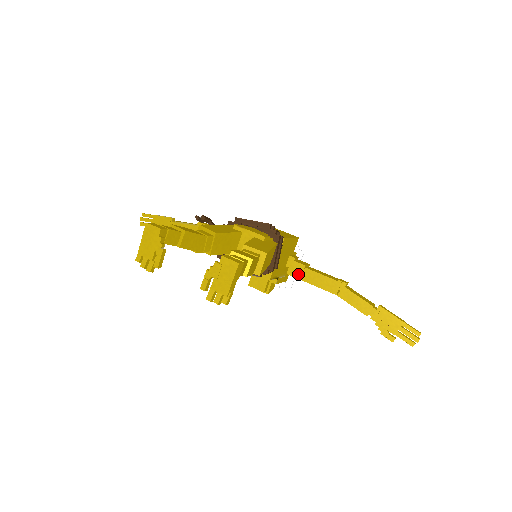
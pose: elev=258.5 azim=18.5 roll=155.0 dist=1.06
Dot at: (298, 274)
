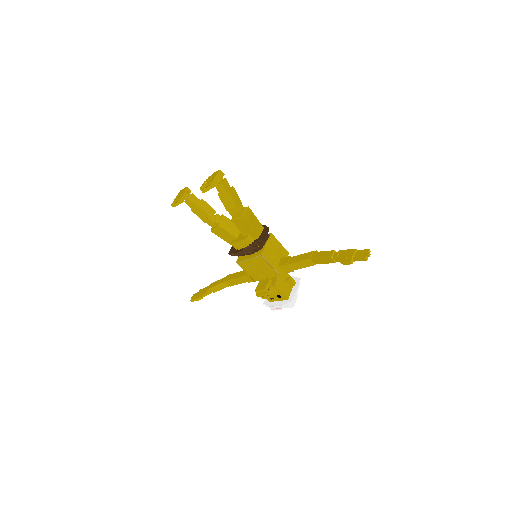
Dot at: (286, 262)
